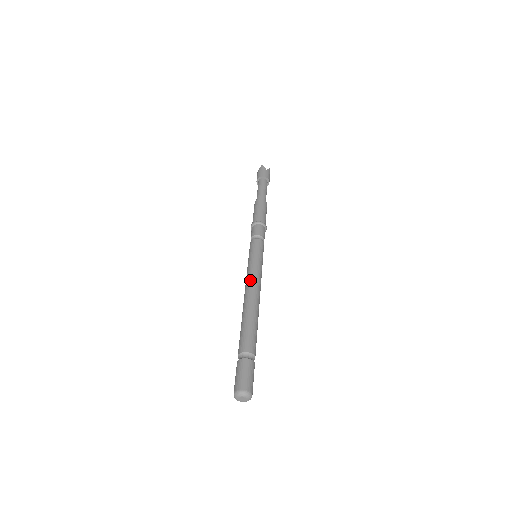
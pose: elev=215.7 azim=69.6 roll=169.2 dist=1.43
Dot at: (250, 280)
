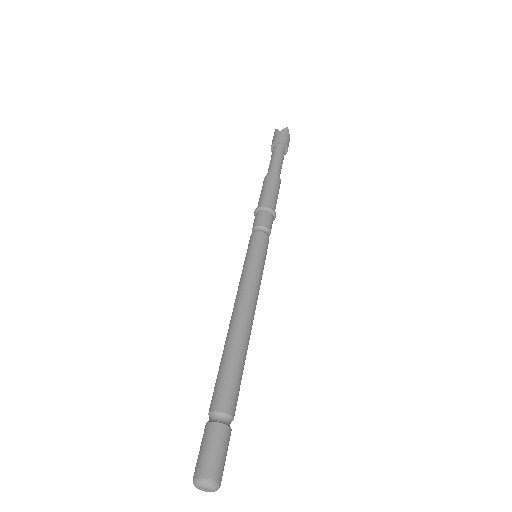
Dot at: (251, 295)
